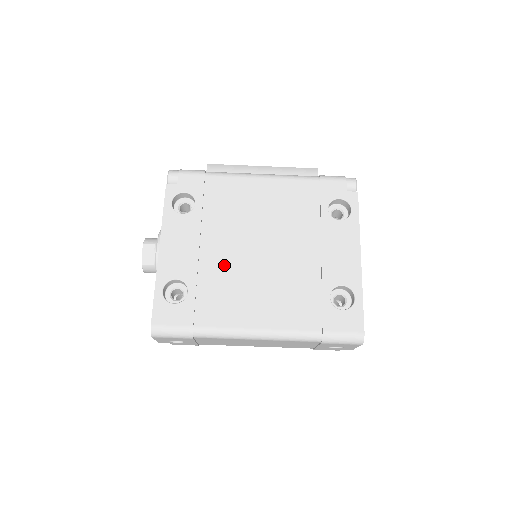
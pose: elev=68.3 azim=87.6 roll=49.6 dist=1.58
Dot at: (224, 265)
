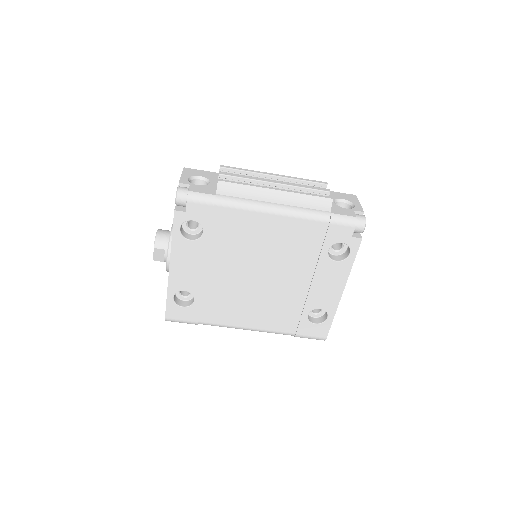
Dot at: (226, 284)
